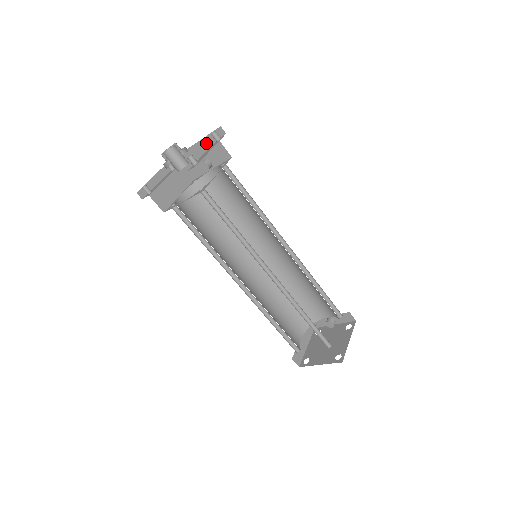
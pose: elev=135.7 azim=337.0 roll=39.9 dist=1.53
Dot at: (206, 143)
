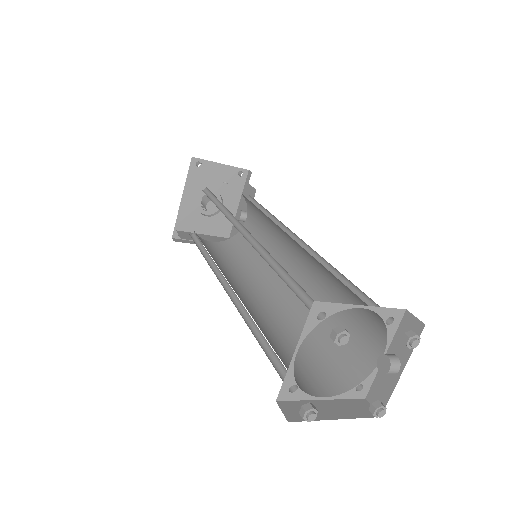
Dot at: (243, 197)
